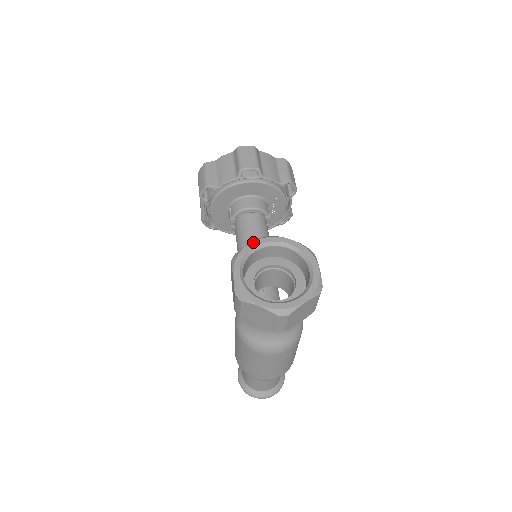
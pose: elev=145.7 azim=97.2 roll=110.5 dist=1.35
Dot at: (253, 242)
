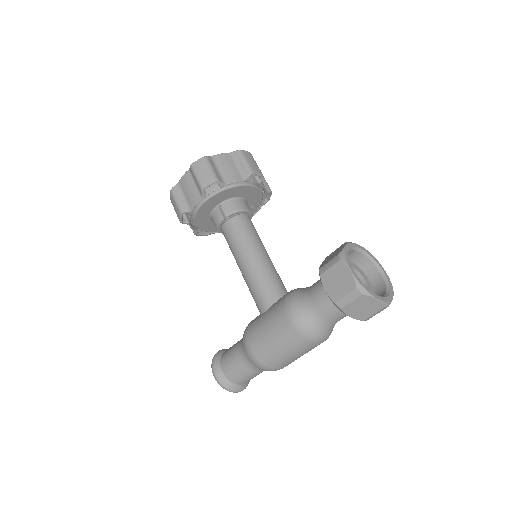
Dot at: (347, 245)
